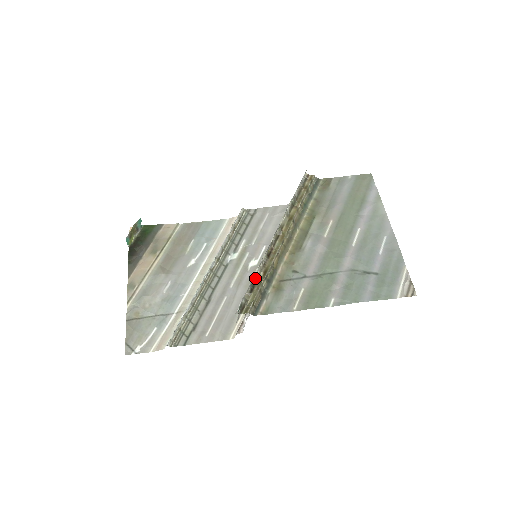
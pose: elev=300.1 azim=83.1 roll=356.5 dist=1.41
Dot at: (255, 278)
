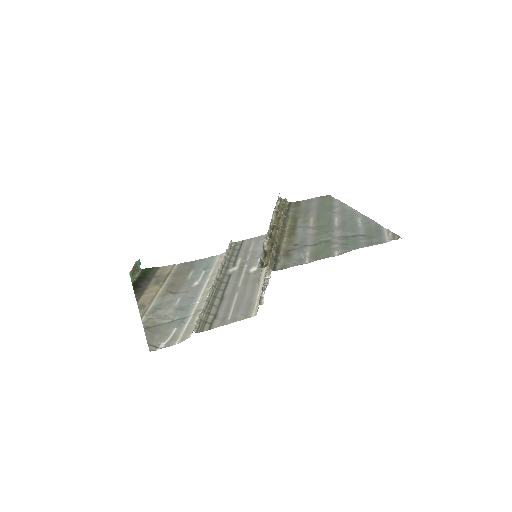
Dot at: (265, 245)
